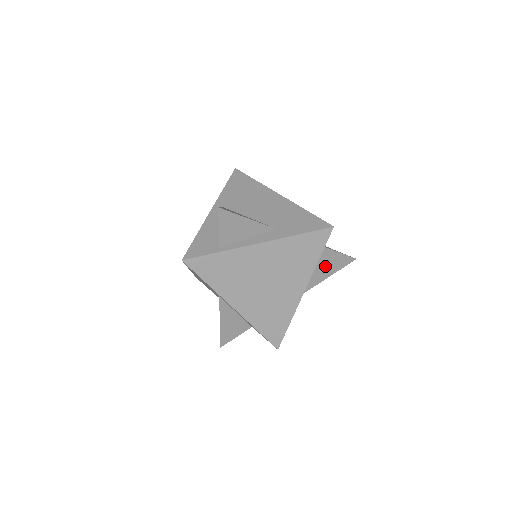
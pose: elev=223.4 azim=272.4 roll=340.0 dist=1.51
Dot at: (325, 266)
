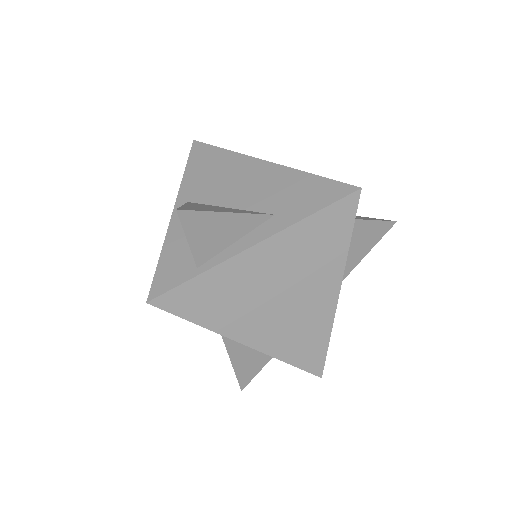
Dot at: (356, 244)
